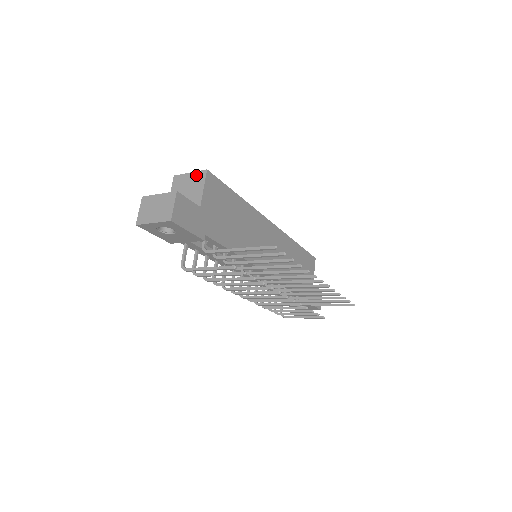
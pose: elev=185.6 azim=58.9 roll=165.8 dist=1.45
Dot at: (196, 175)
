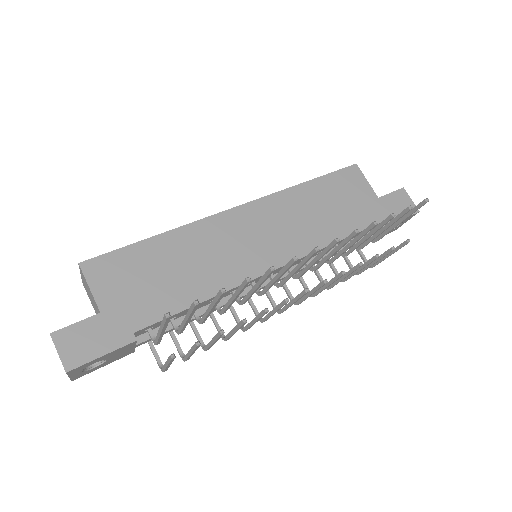
Dot at: (81, 275)
